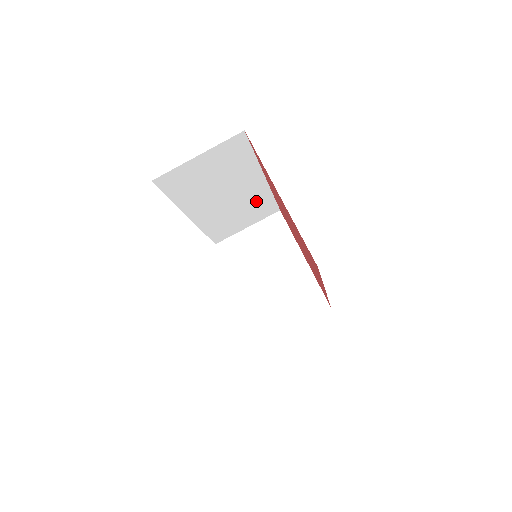
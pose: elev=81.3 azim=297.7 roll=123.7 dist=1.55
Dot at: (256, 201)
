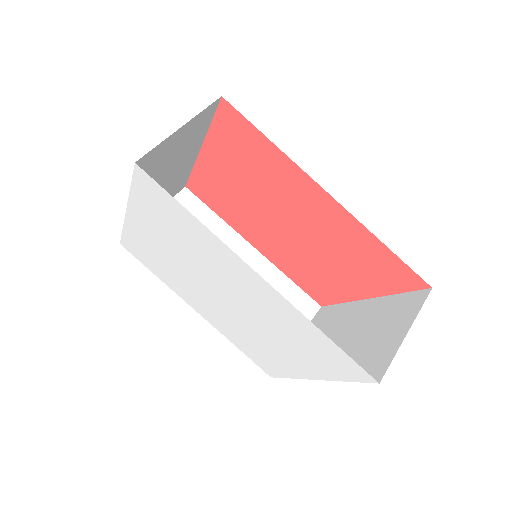
Dot at: occluded
